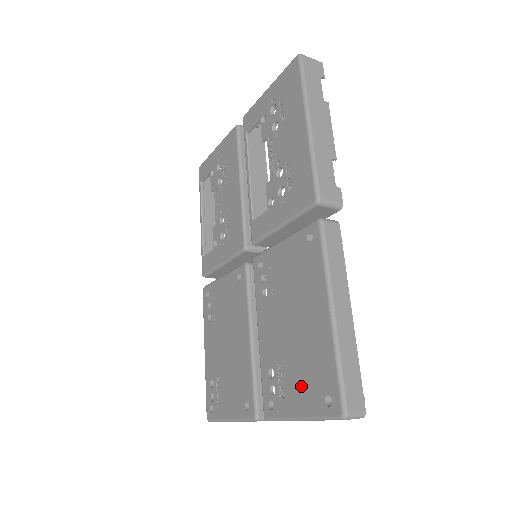
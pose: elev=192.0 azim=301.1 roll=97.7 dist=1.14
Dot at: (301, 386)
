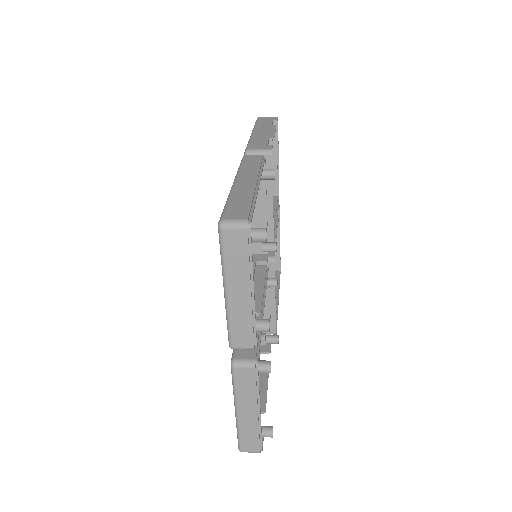
Dot at: occluded
